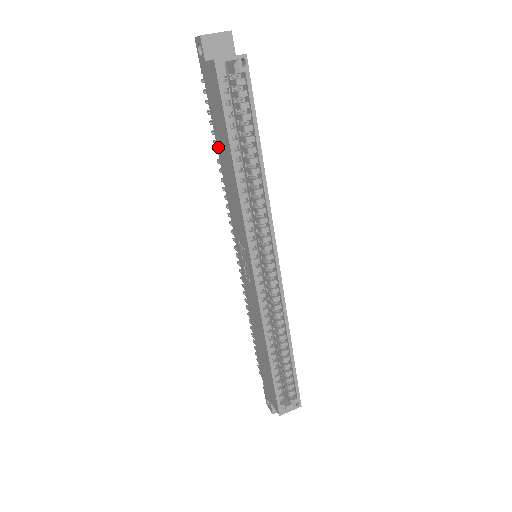
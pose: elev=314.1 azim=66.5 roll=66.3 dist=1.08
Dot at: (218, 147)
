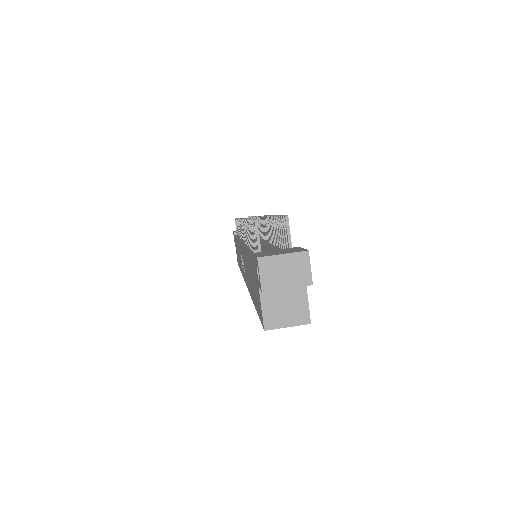
Dot at: (248, 257)
